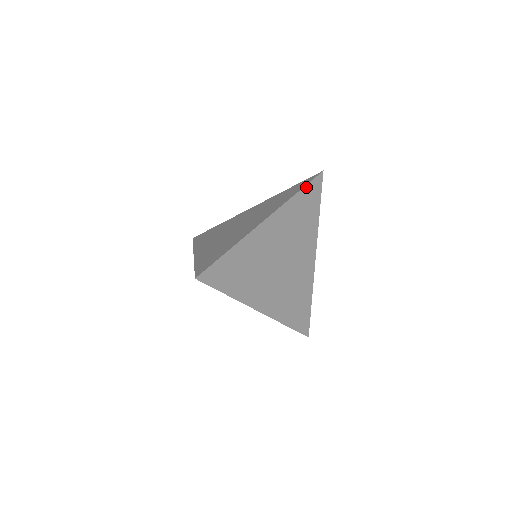
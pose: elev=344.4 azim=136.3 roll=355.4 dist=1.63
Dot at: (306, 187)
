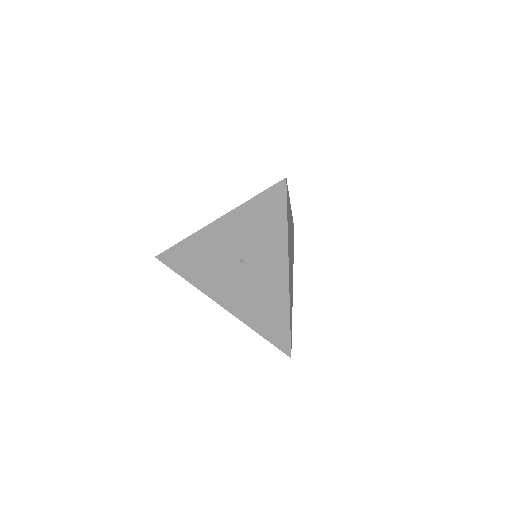
Dot at: (293, 224)
